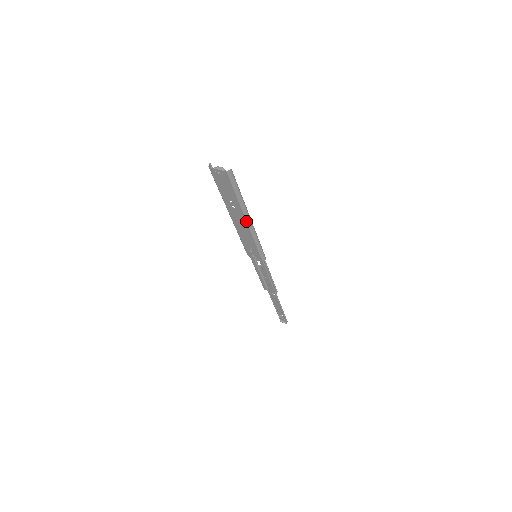
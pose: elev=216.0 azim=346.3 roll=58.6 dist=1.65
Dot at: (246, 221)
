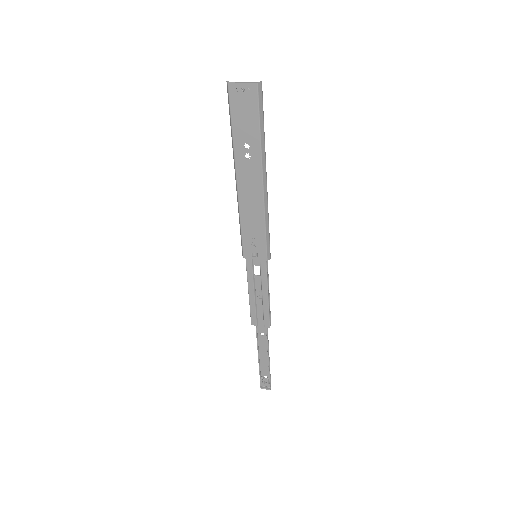
Dot at: (262, 180)
